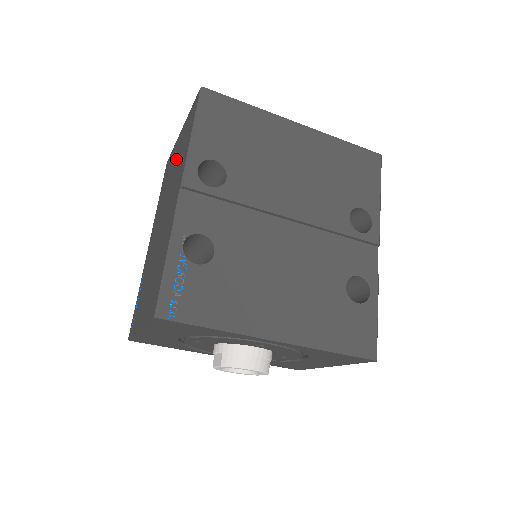
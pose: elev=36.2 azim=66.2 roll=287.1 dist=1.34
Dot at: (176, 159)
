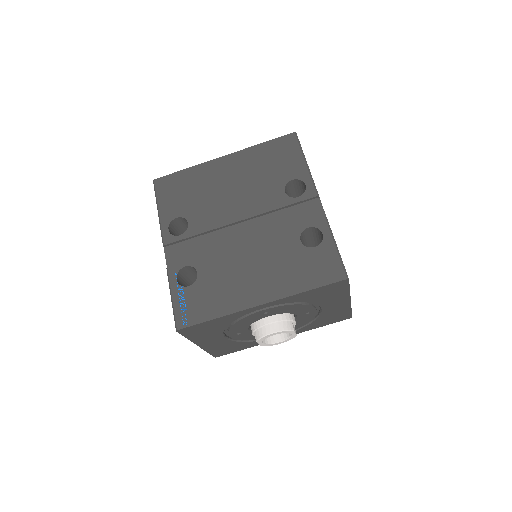
Dot at: occluded
